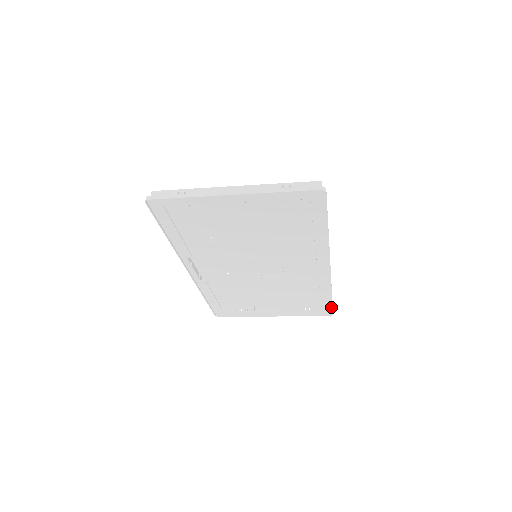
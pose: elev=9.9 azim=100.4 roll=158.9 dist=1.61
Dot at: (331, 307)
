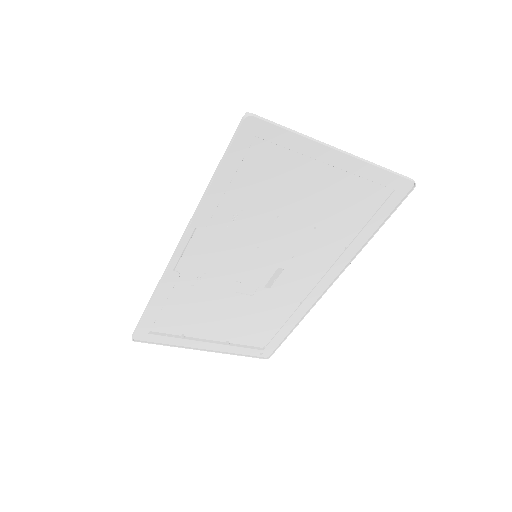
Dot at: (277, 346)
